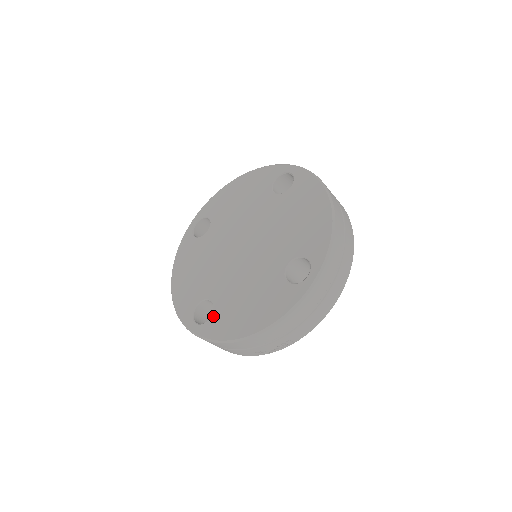
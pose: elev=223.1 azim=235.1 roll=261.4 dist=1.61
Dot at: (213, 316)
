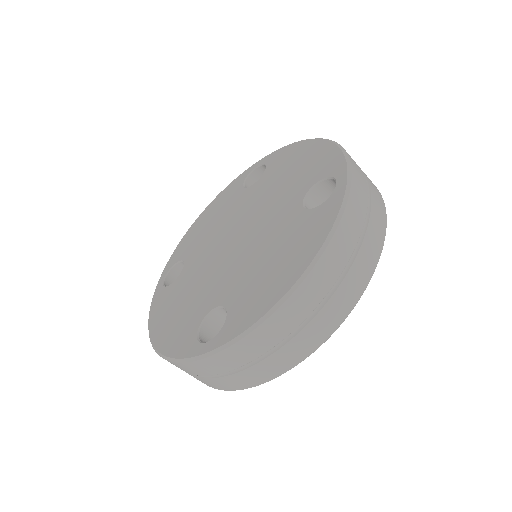
Dot at: (169, 287)
